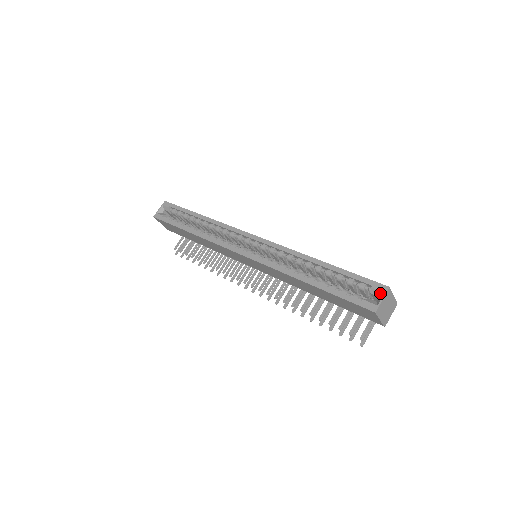
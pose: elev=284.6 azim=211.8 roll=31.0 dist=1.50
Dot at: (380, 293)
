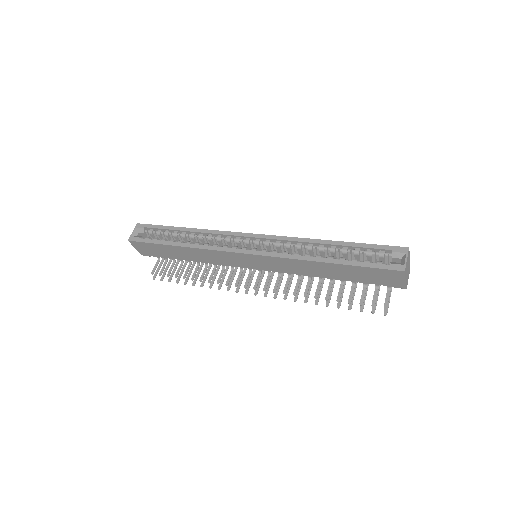
Dot at: (402, 255)
